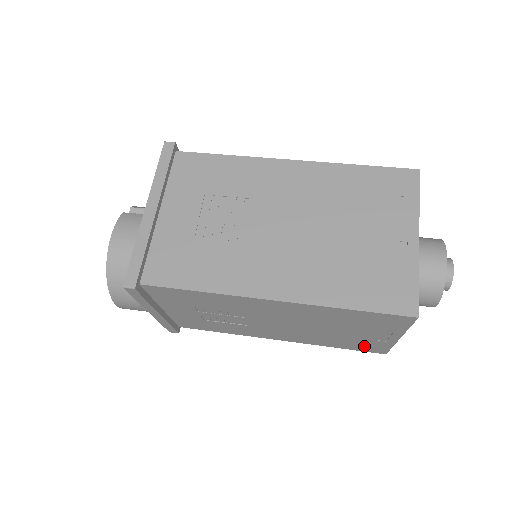
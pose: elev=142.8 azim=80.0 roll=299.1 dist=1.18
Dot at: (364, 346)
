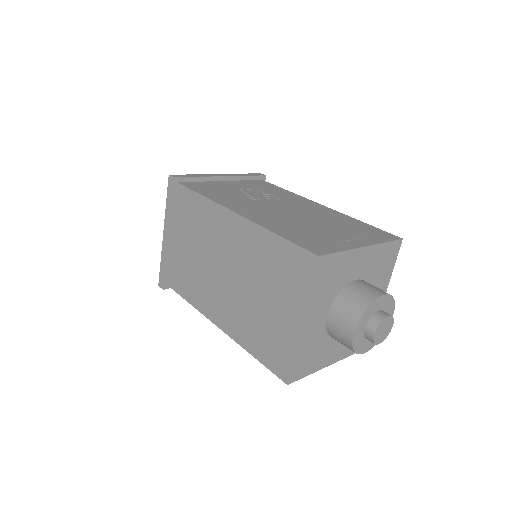
Dot at: occluded
